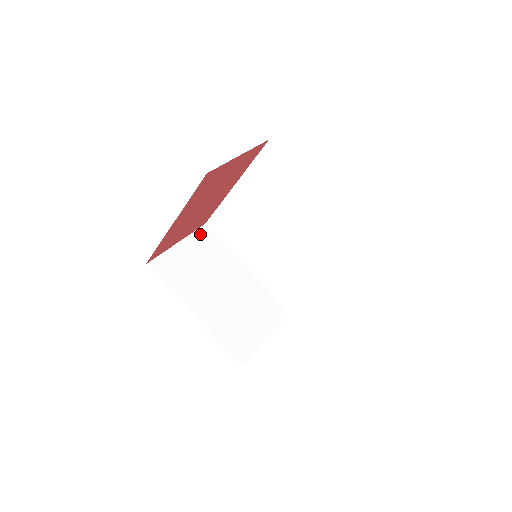
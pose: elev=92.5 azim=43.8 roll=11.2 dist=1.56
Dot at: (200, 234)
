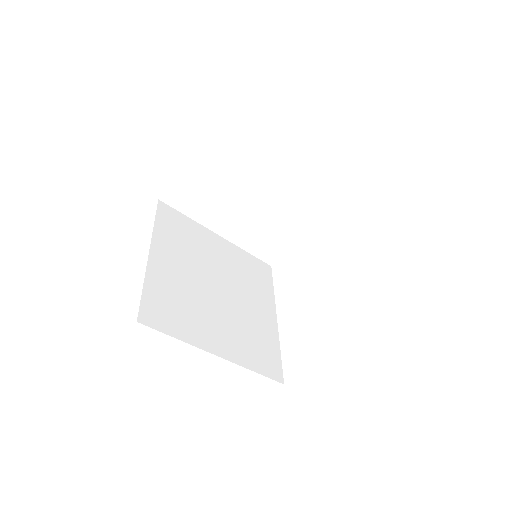
Dot at: (220, 140)
